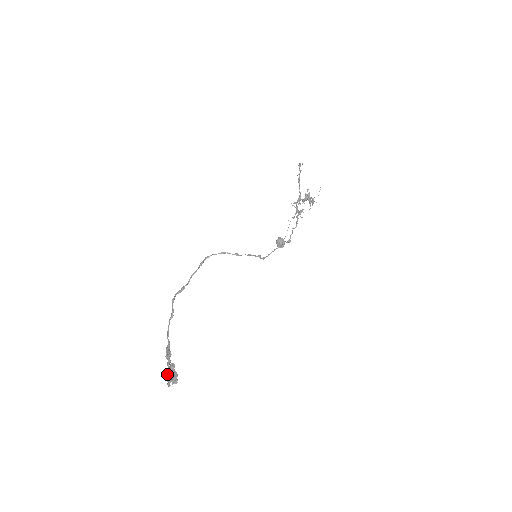
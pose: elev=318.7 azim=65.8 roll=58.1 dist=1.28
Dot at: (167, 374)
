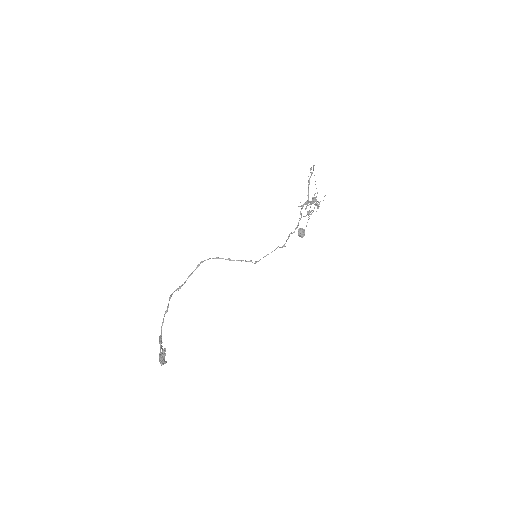
Dot at: (159, 356)
